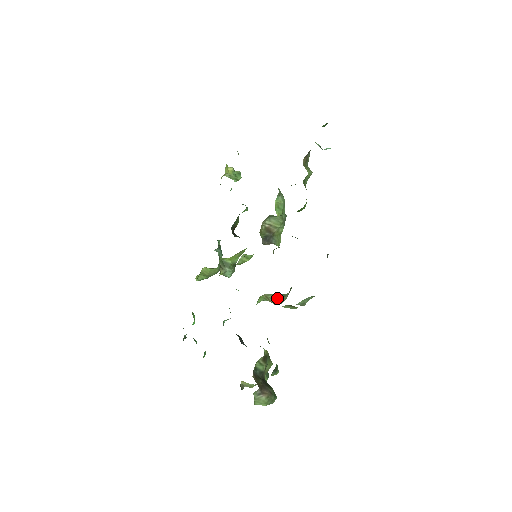
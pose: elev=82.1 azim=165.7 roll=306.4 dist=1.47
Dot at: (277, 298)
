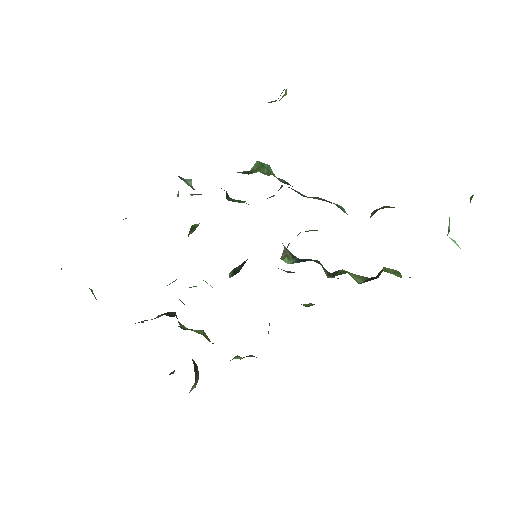
Dot at: occluded
